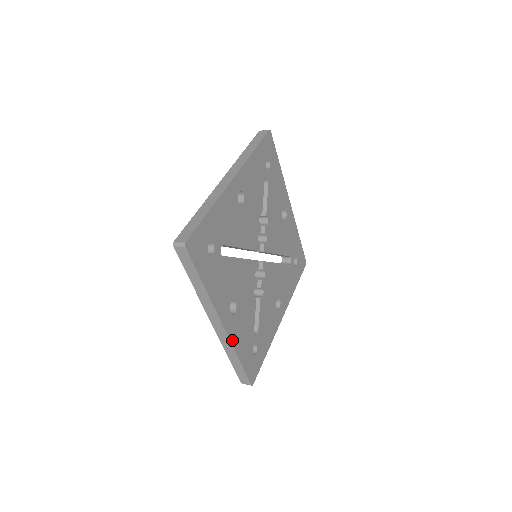
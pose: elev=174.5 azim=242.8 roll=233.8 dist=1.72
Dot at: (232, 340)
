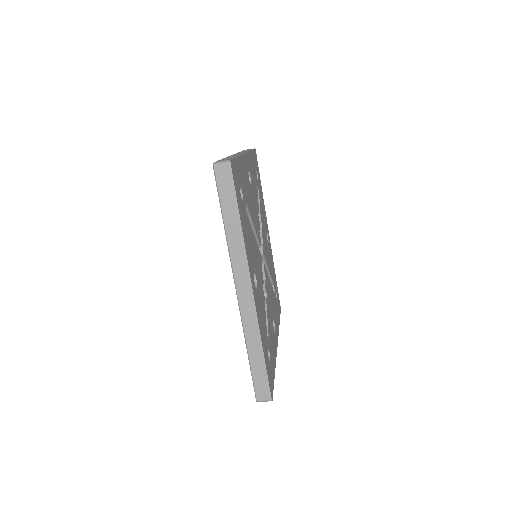
Dot at: (258, 318)
